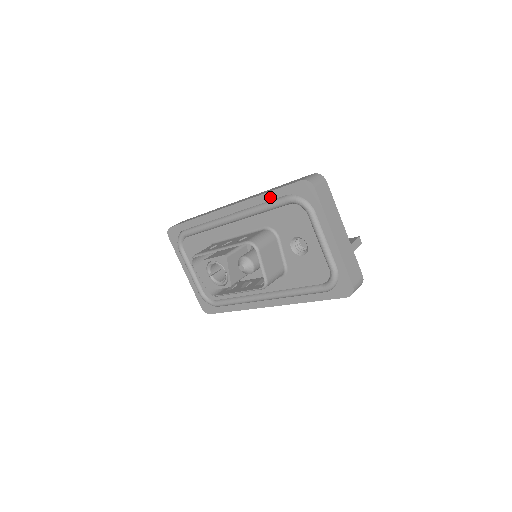
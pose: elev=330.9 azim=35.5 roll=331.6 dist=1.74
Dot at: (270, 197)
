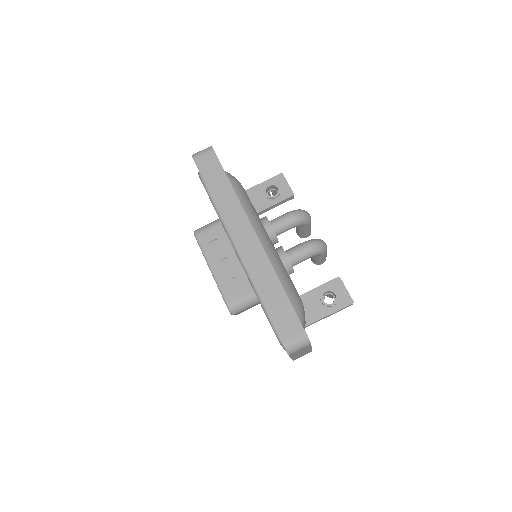
Dot at: (263, 303)
